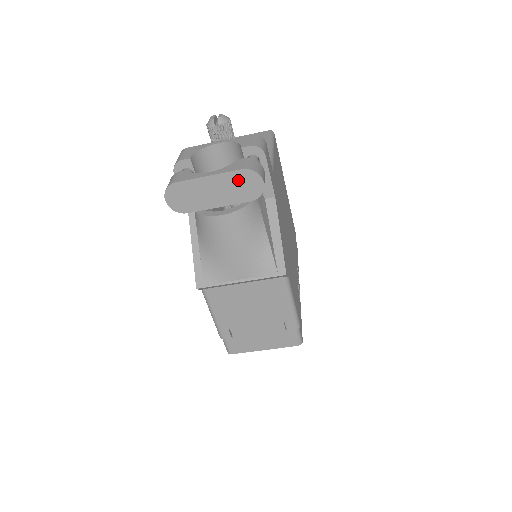
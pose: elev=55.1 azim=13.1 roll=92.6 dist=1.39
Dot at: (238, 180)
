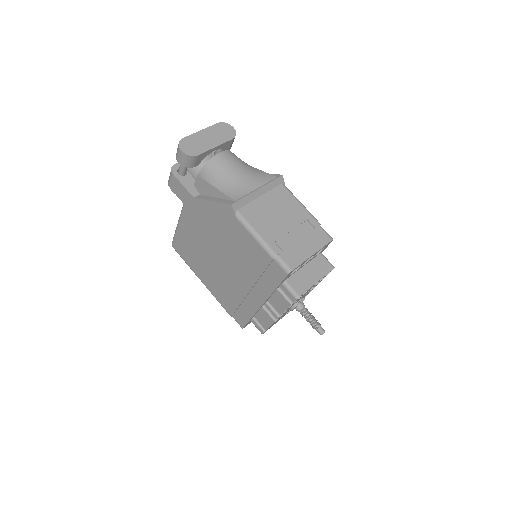
Dot at: (219, 129)
